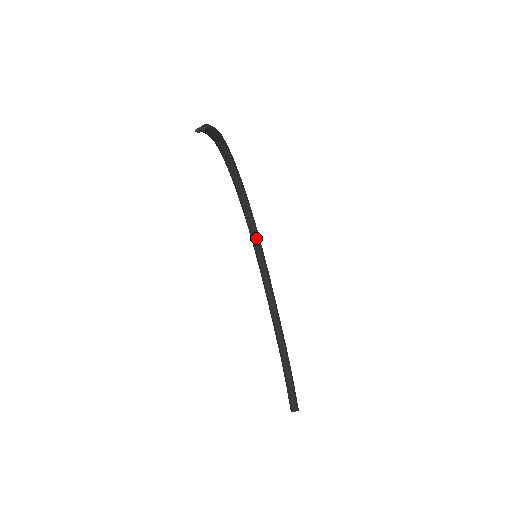
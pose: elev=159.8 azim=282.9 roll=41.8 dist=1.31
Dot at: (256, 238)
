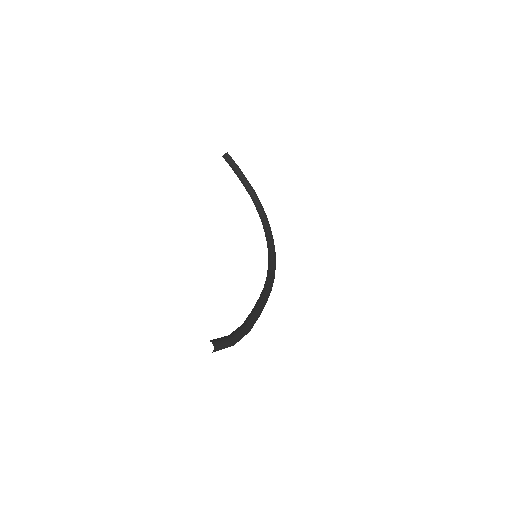
Dot at: (271, 265)
